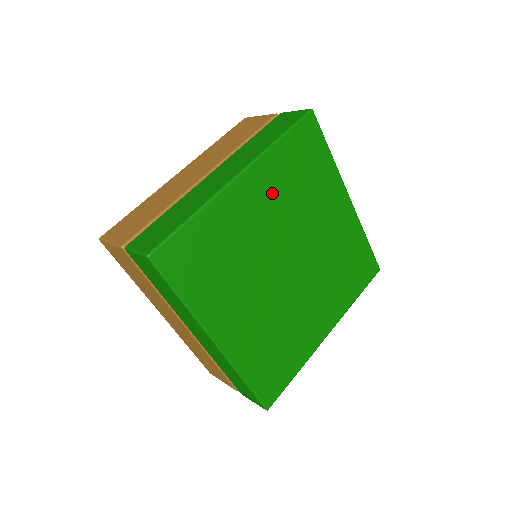
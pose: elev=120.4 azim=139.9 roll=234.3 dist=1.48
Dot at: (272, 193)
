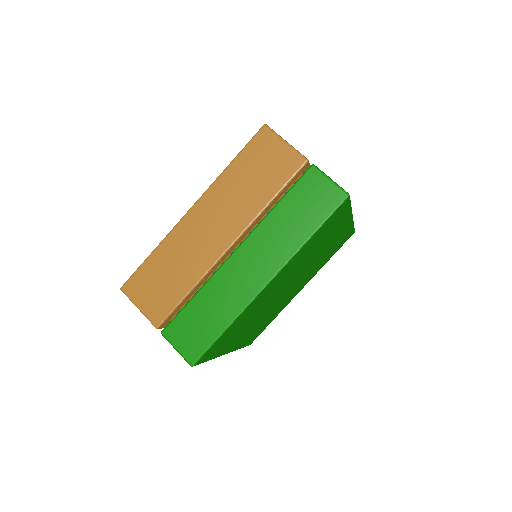
Dot at: (291, 269)
